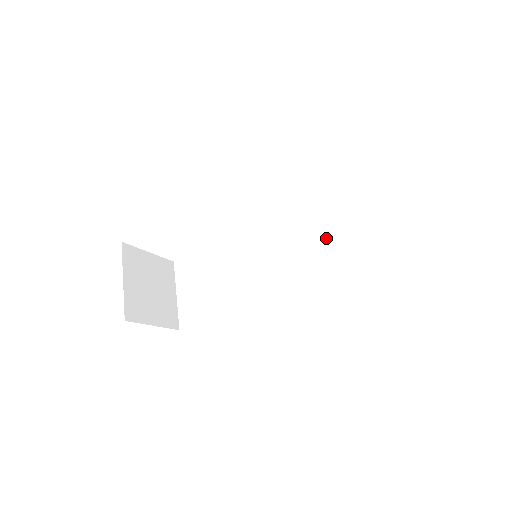
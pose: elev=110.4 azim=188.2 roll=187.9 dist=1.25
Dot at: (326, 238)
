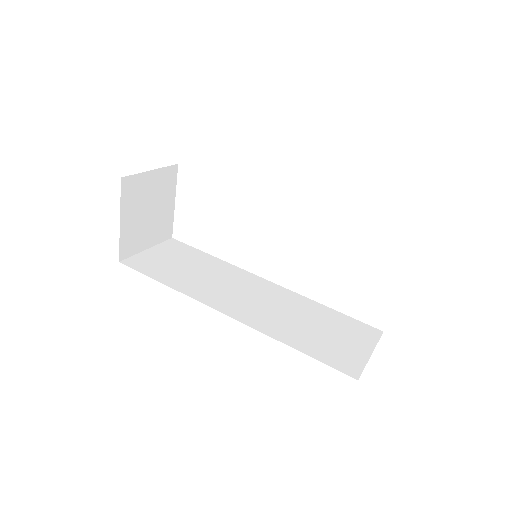
Dot at: (310, 316)
